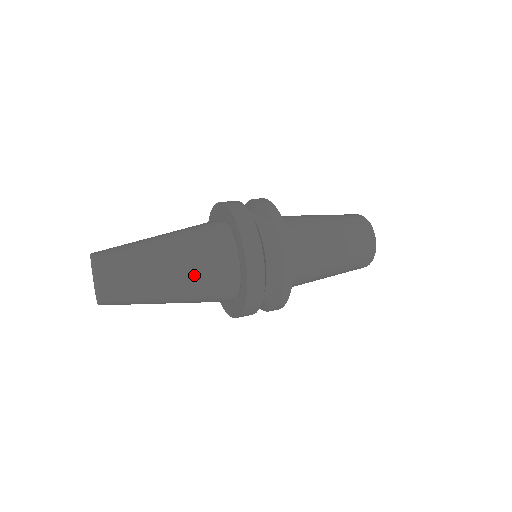
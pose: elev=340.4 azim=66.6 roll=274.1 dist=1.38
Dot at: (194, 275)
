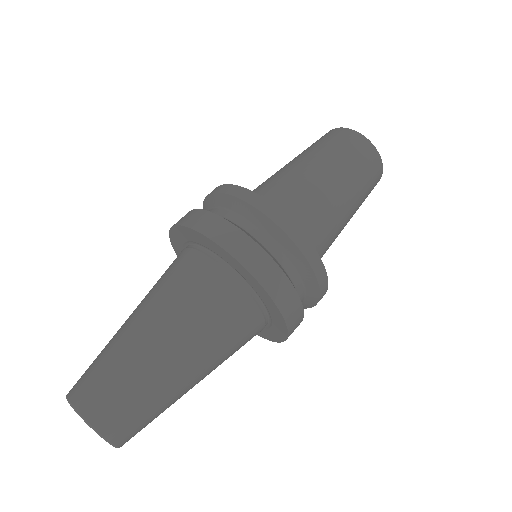
Dot at: (219, 353)
